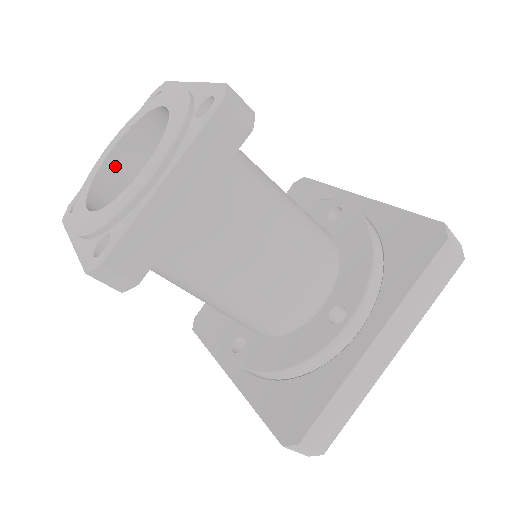
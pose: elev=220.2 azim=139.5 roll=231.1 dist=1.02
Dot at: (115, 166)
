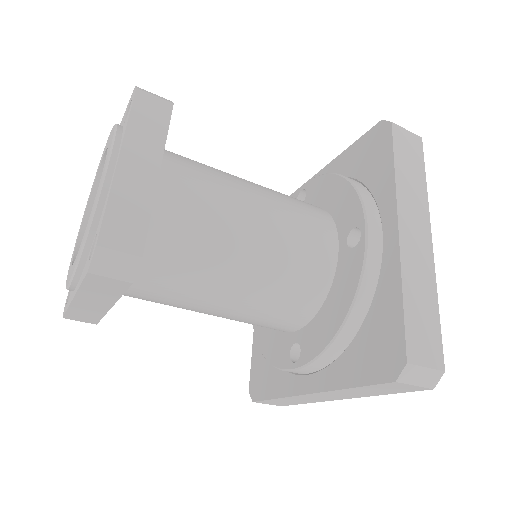
Dot at: occluded
